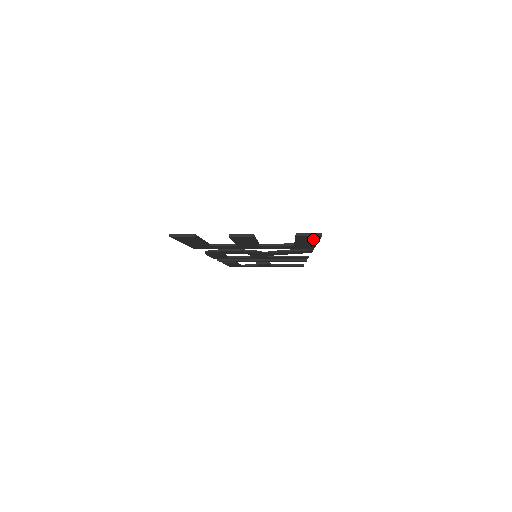
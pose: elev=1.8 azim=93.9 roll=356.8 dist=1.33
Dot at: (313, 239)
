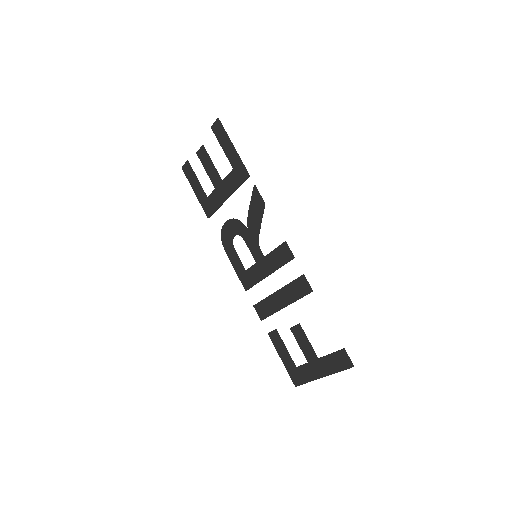
Dot at: (223, 135)
